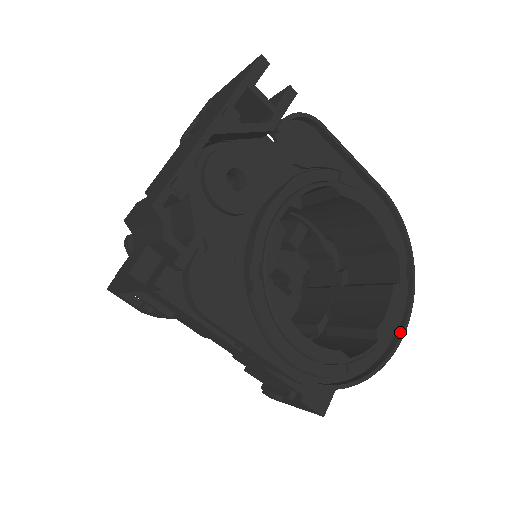
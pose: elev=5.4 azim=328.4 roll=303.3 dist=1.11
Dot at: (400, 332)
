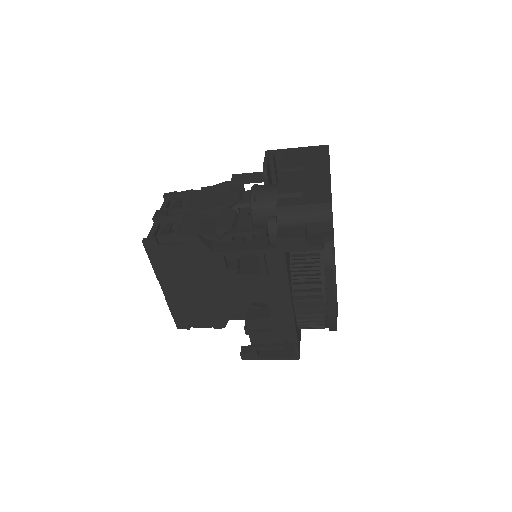
Dot at: occluded
